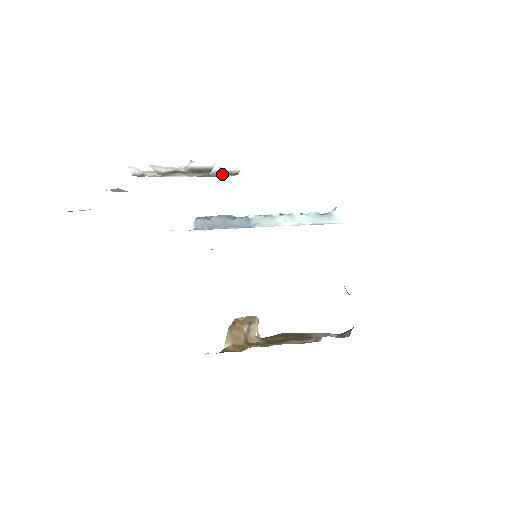
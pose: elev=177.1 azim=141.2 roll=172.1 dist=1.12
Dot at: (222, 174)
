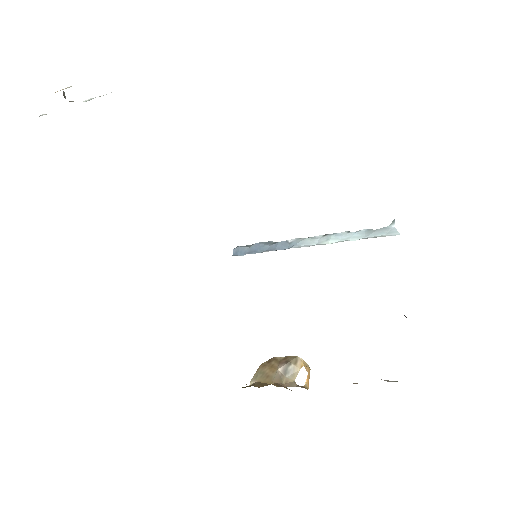
Dot at: (91, 98)
